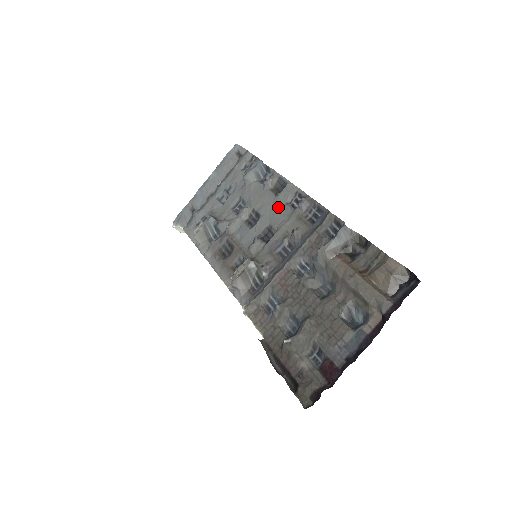
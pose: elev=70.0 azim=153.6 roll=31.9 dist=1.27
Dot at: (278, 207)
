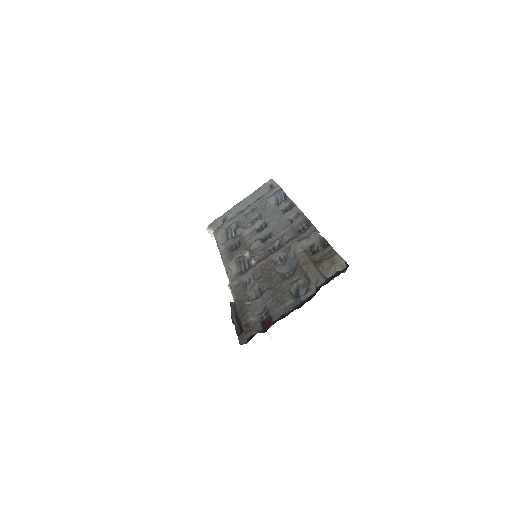
Dot at: (282, 221)
